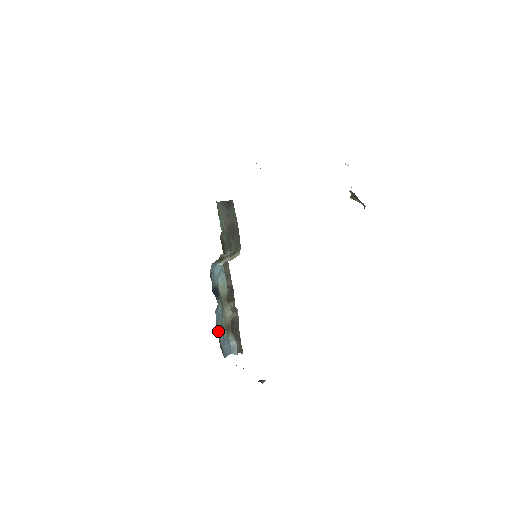
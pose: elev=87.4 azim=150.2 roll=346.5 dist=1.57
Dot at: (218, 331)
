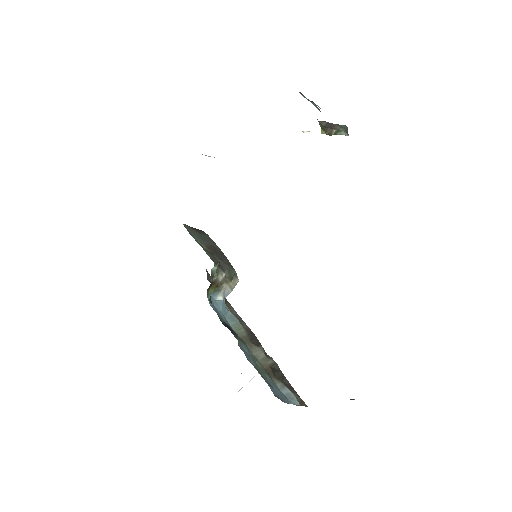
Dot at: (254, 366)
